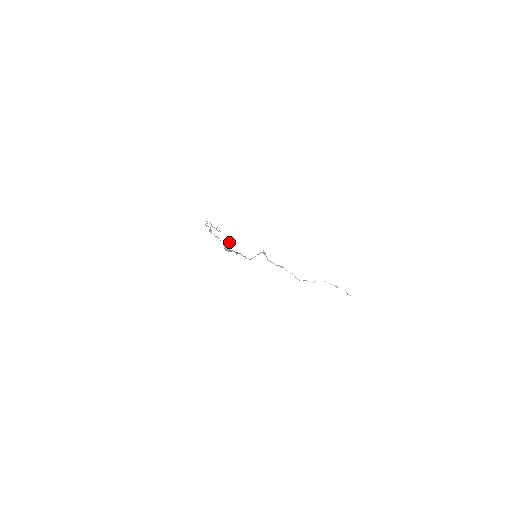
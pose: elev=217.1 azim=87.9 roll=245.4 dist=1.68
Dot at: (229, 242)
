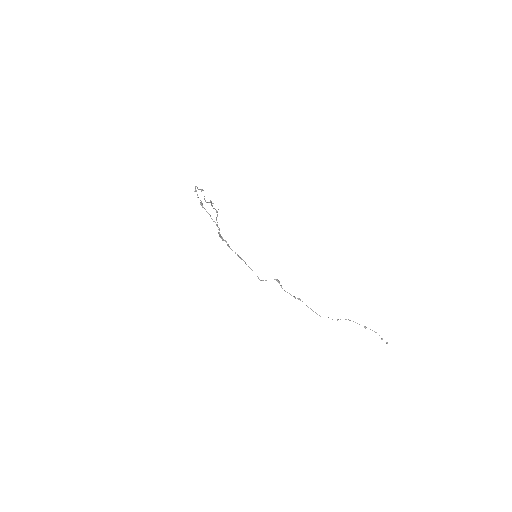
Dot at: (214, 208)
